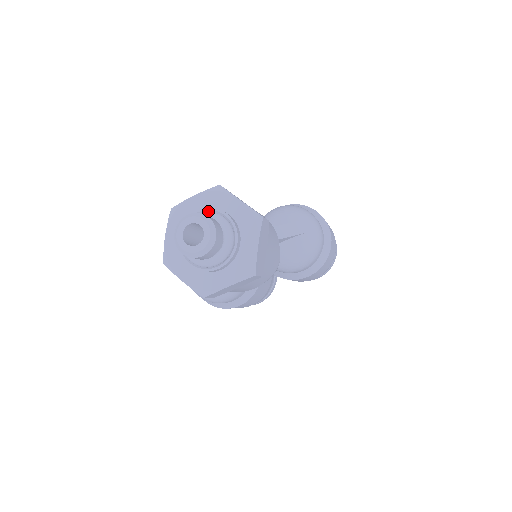
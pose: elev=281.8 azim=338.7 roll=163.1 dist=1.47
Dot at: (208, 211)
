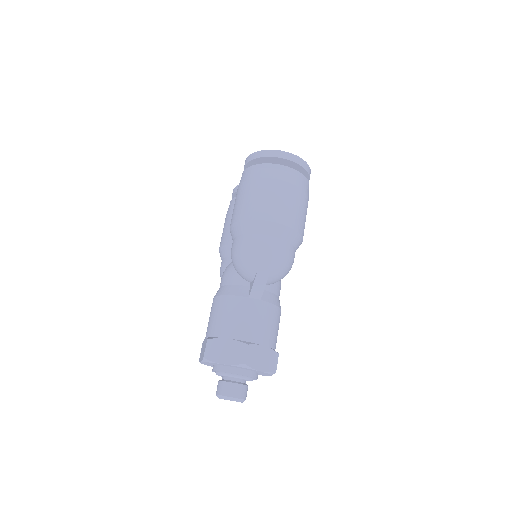
Dot at: (217, 370)
